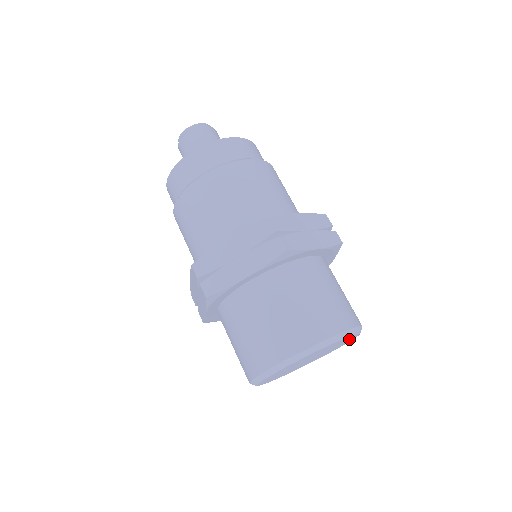
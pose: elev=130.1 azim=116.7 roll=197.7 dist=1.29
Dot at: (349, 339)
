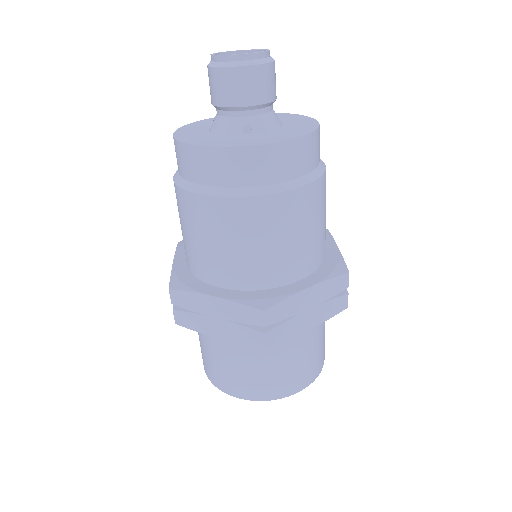
Dot at: occluded
